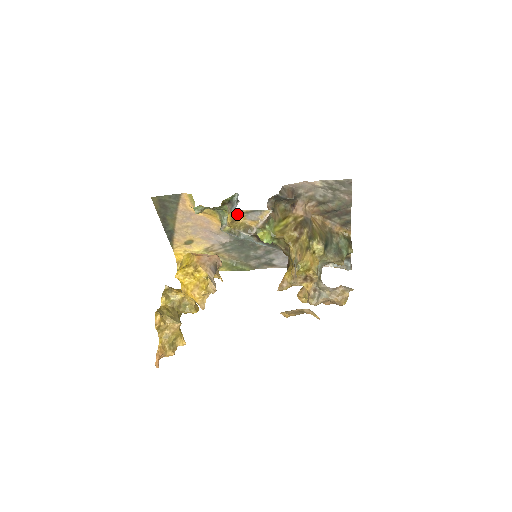
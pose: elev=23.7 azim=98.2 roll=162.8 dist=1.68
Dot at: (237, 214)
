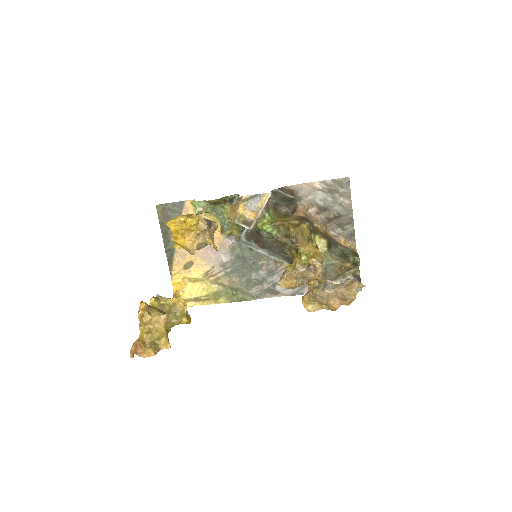
Dot at: (237, 202)
